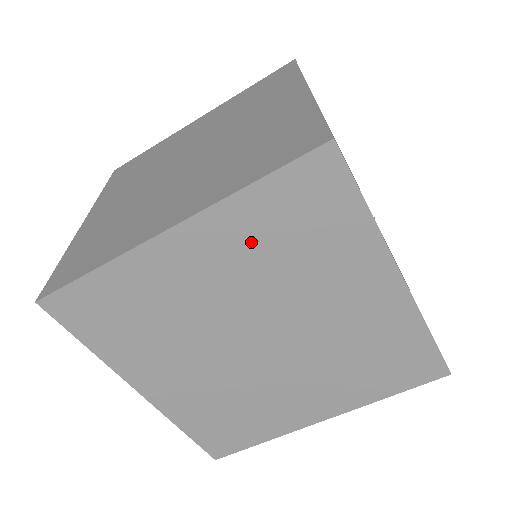
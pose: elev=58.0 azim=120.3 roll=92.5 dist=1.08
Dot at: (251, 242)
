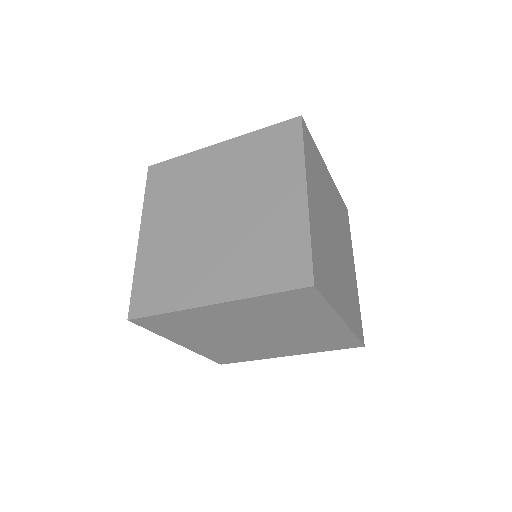
Dot at: (260, 309)
